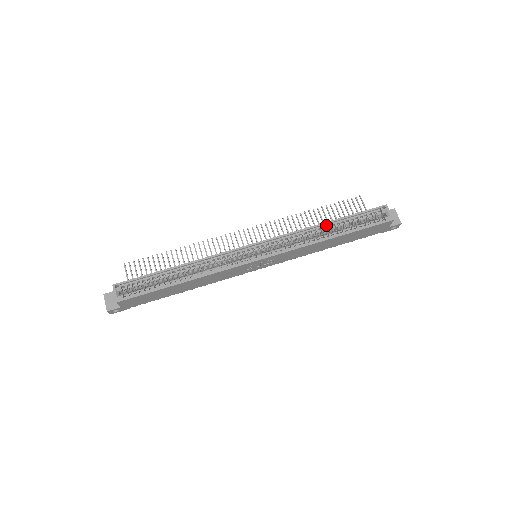
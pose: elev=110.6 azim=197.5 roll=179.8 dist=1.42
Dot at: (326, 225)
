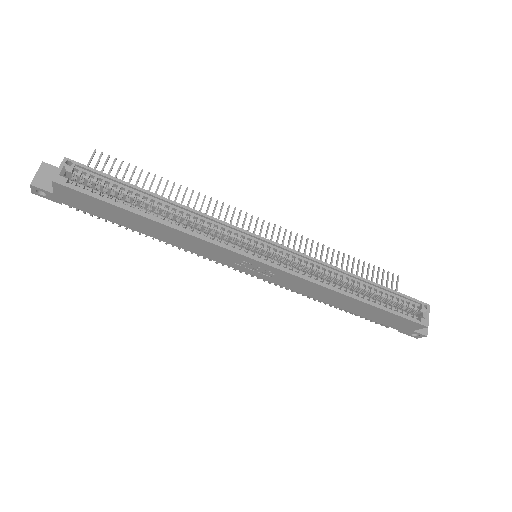
Dot at: (357, 279)
